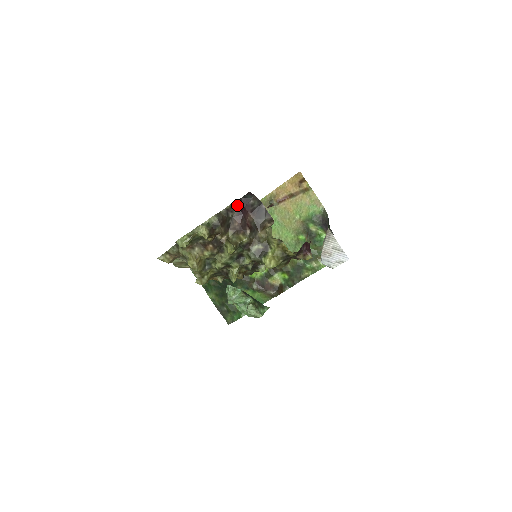
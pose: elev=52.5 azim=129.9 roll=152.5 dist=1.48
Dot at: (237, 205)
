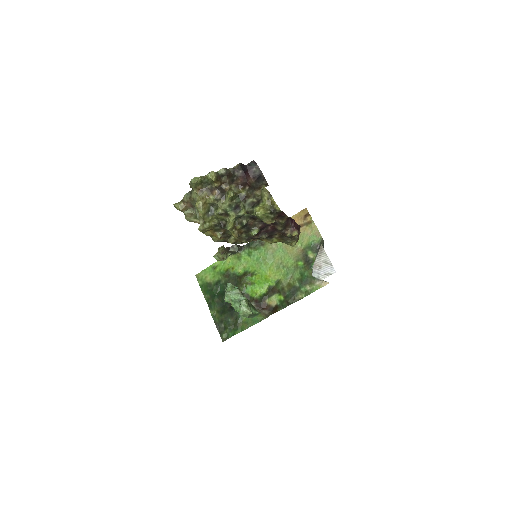
Dot at: (243, 168)
